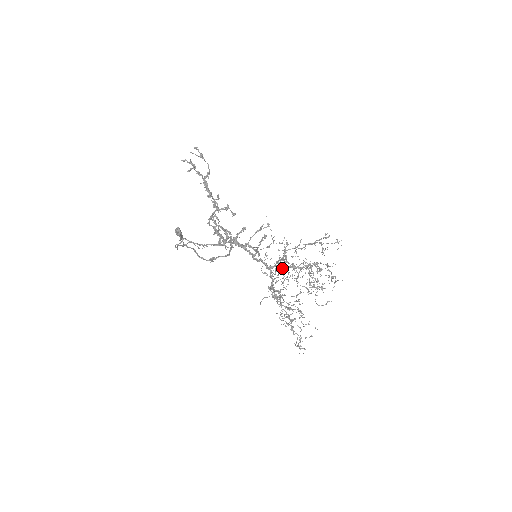
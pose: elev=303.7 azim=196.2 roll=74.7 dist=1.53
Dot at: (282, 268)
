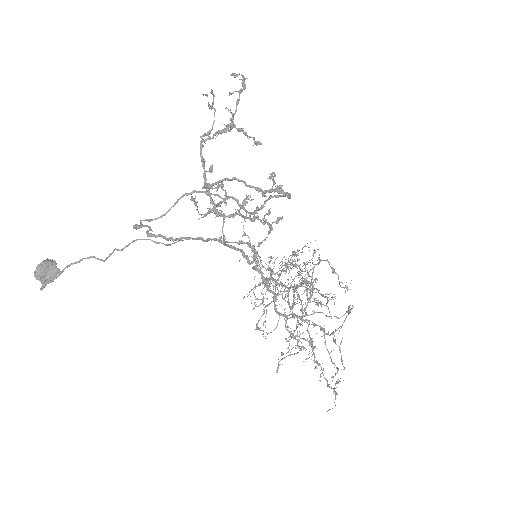
Dot at: (276, 283)
